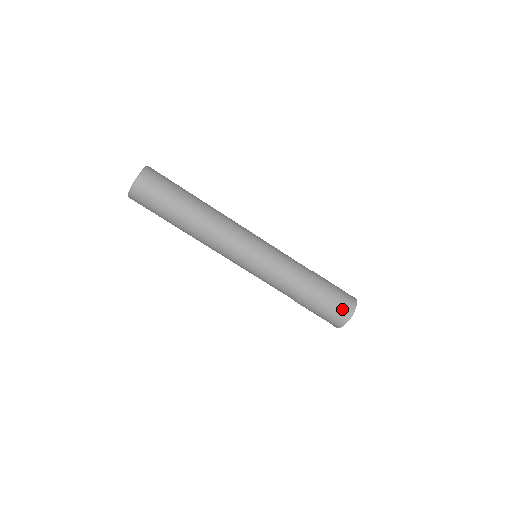
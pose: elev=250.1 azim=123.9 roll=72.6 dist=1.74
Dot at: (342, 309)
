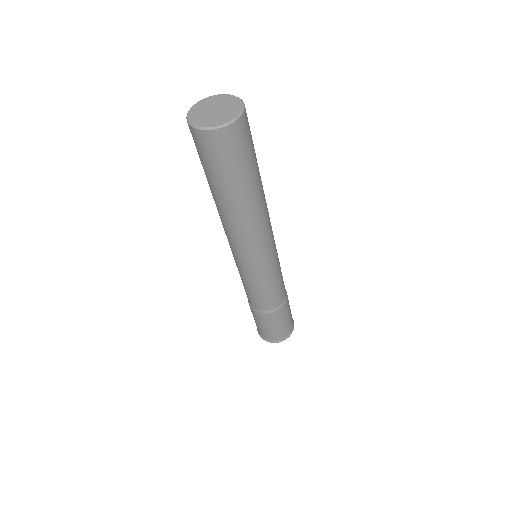
Dot at: (272, 336)
